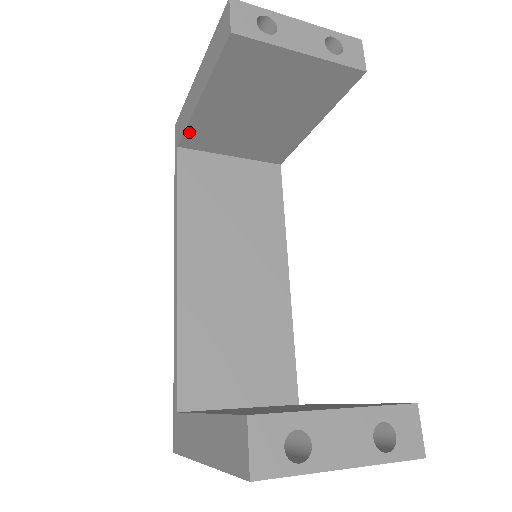
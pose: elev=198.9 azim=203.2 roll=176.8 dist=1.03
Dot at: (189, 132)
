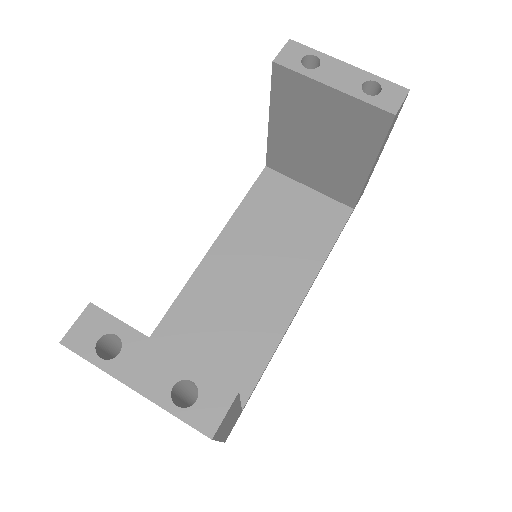
Dot at: (270, 153)
